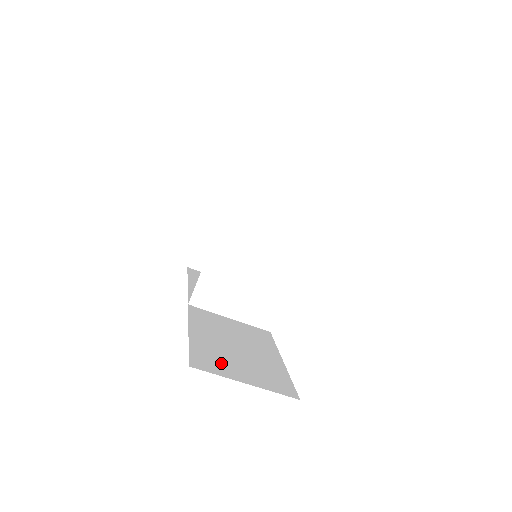
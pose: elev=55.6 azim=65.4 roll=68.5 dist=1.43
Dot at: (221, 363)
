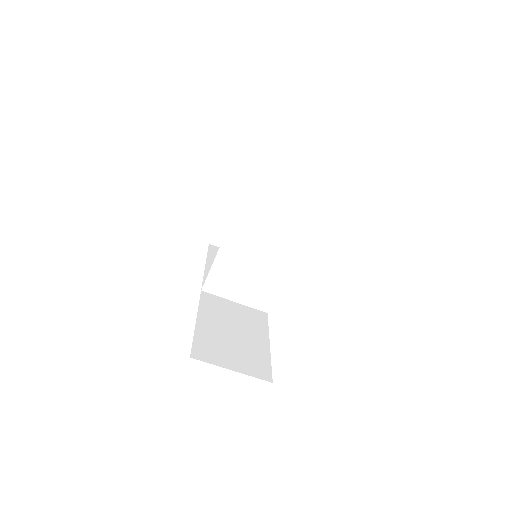
Dot at: (216, 352)
